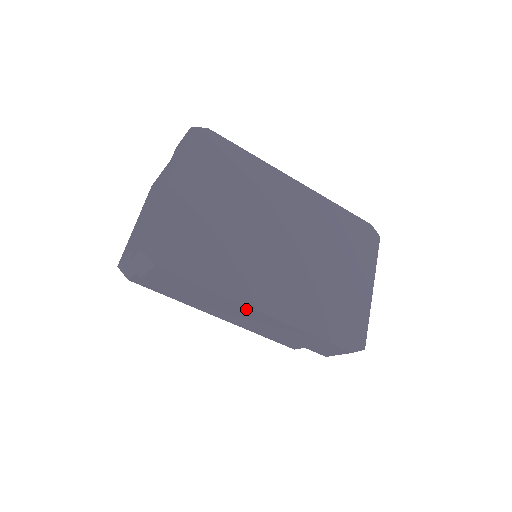
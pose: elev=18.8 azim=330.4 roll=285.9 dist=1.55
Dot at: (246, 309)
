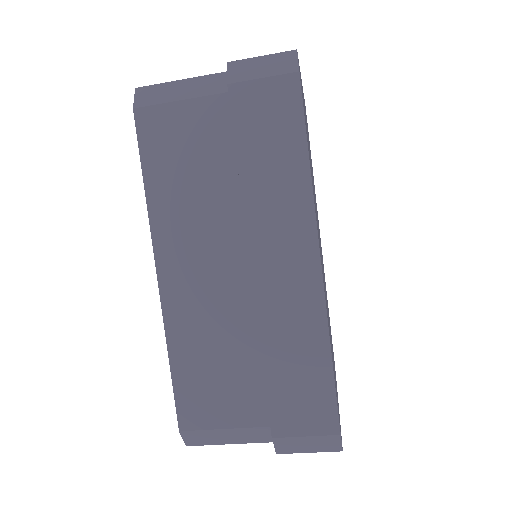
Dot at: (305, 236)
